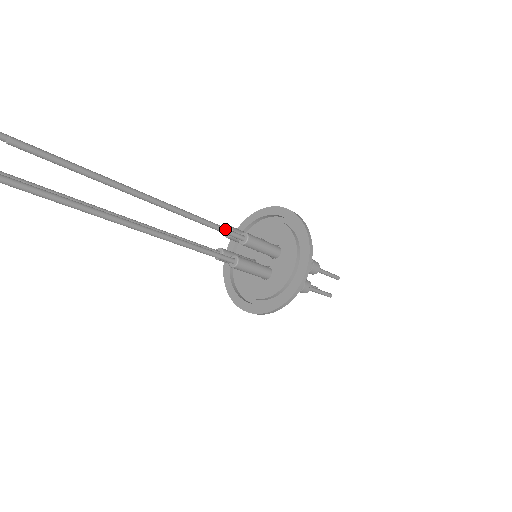
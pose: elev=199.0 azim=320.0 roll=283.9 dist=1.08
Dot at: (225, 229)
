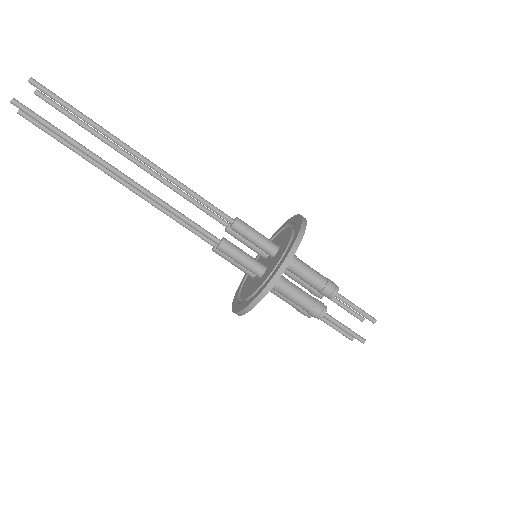
Dot at: (206, 209)
